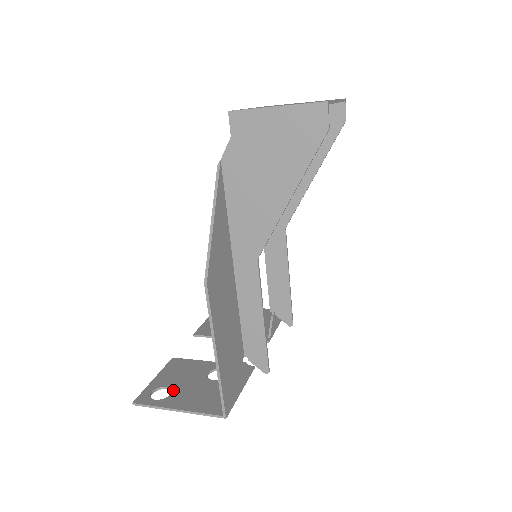
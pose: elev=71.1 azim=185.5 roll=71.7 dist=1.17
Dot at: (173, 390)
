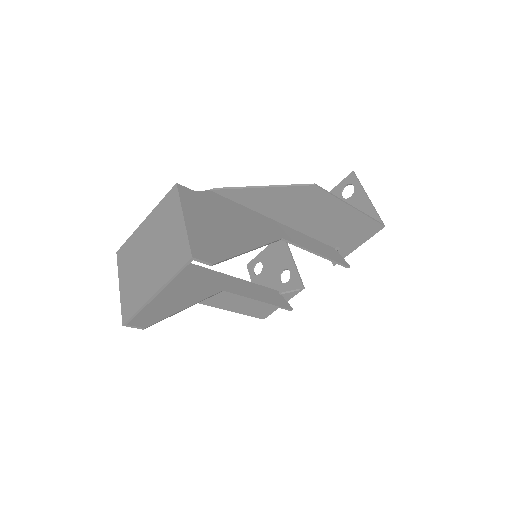
Dot at: (262, 271)
